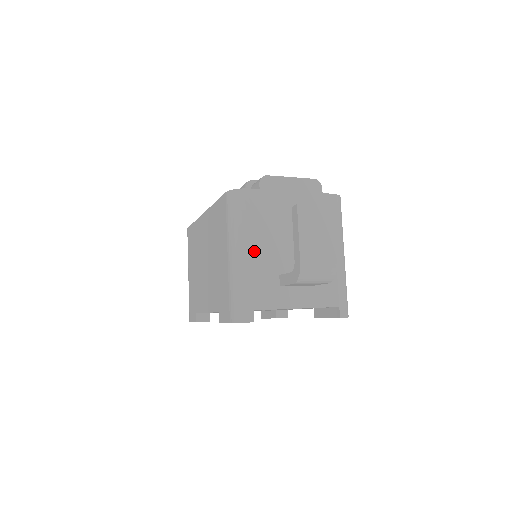
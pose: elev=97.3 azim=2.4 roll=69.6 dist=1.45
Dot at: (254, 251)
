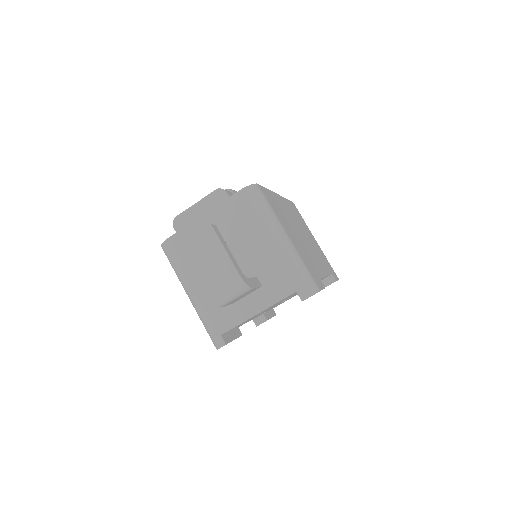
Dot at: (197, 287)
